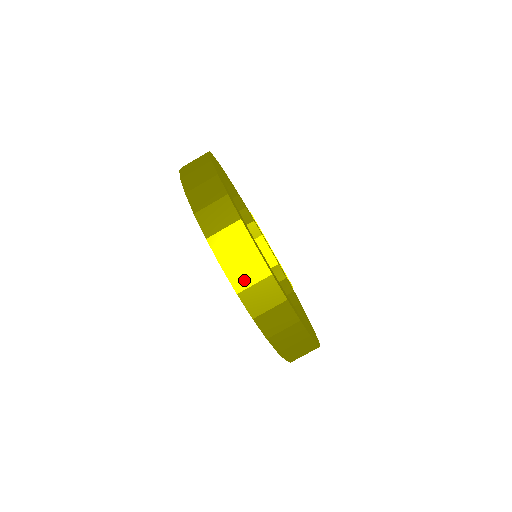
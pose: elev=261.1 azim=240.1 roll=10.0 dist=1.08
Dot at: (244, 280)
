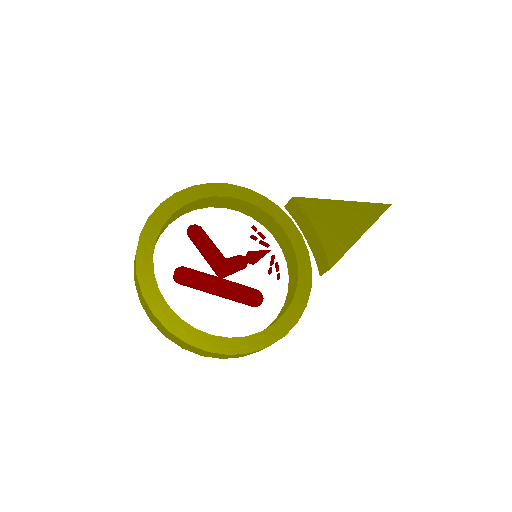
Dot at: (149, 314)
